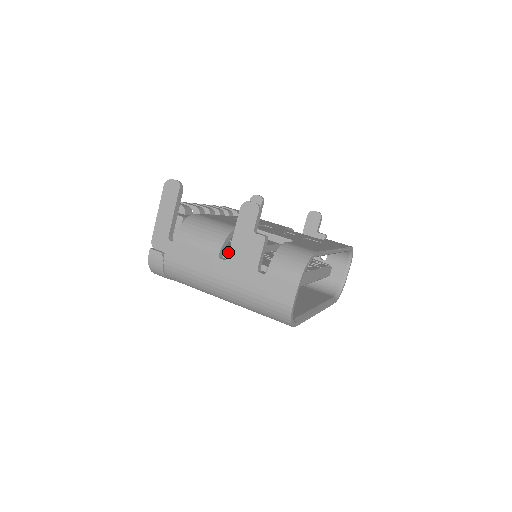
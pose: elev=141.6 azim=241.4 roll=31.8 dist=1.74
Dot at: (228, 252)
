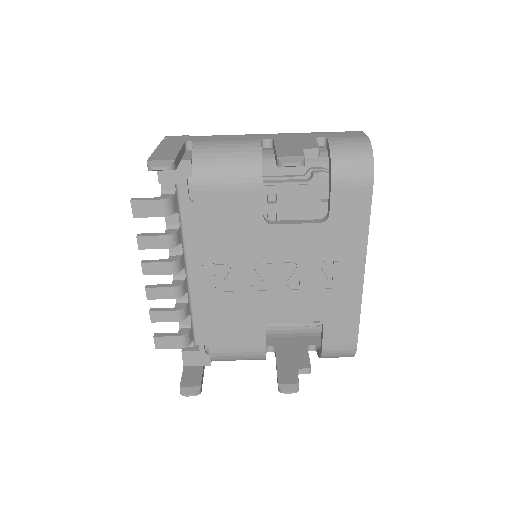
Dot at: occluded
